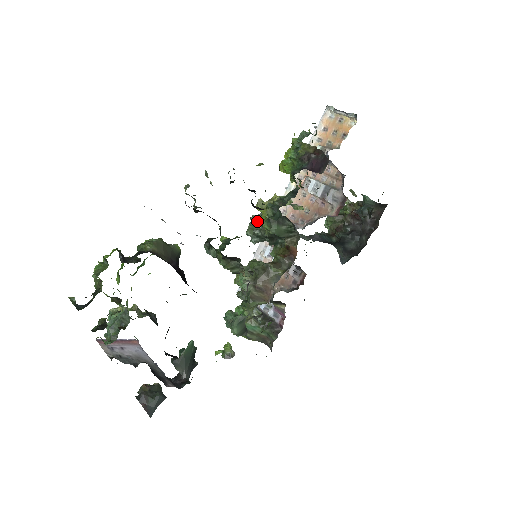
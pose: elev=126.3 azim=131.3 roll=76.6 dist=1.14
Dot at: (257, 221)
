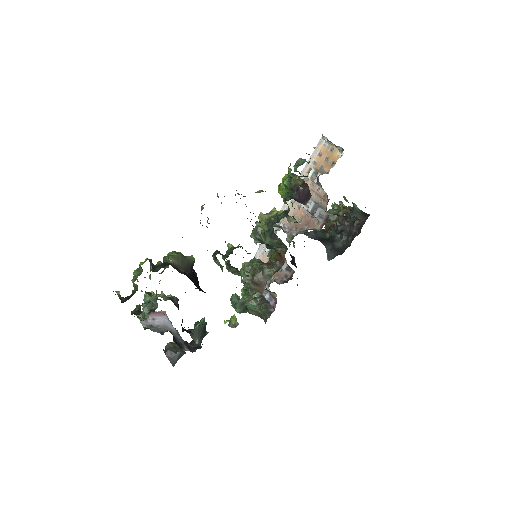
Dot at: (258, 229)
